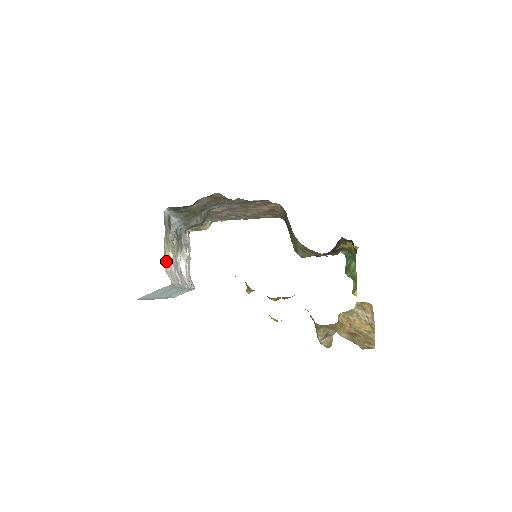
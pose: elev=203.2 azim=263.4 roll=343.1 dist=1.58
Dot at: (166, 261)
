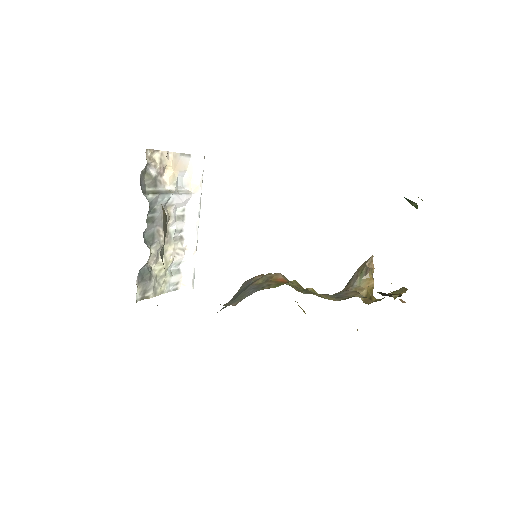
Dot at: (173, 282)
